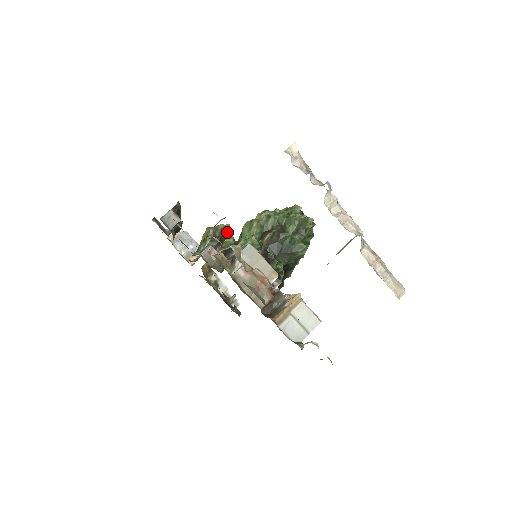
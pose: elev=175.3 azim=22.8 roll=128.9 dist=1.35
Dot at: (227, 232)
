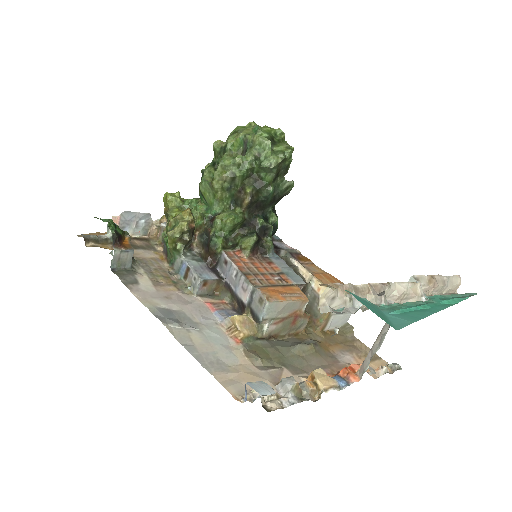
Dot at: (194, 224)
